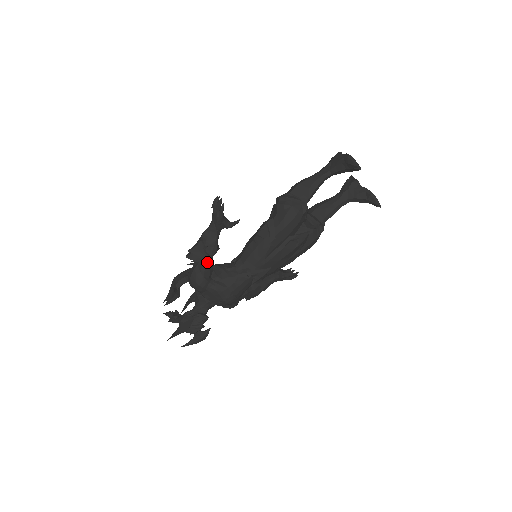
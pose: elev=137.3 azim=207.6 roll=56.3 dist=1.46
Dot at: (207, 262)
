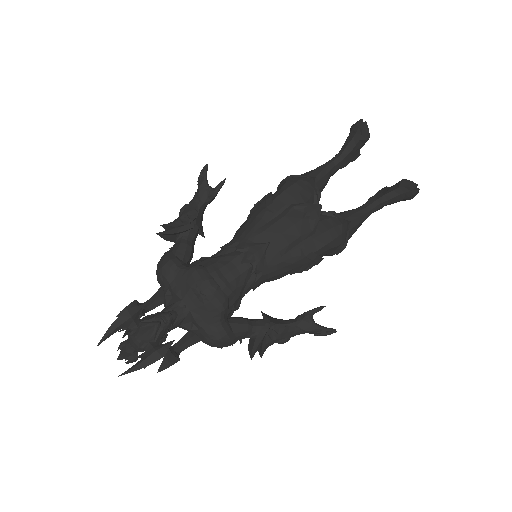
Dot at: (183, 240)
